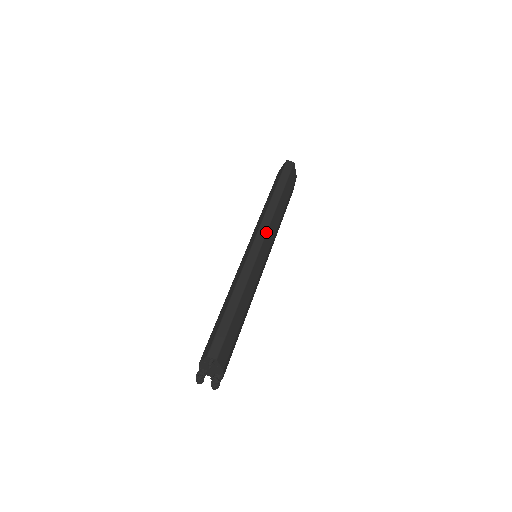
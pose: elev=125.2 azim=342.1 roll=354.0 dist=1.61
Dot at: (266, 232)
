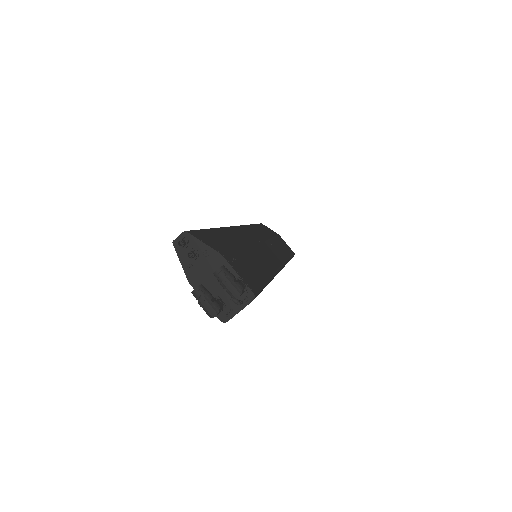
Dot at: occluded
